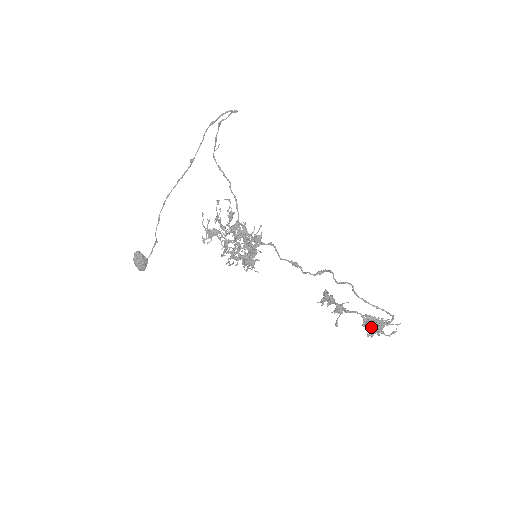
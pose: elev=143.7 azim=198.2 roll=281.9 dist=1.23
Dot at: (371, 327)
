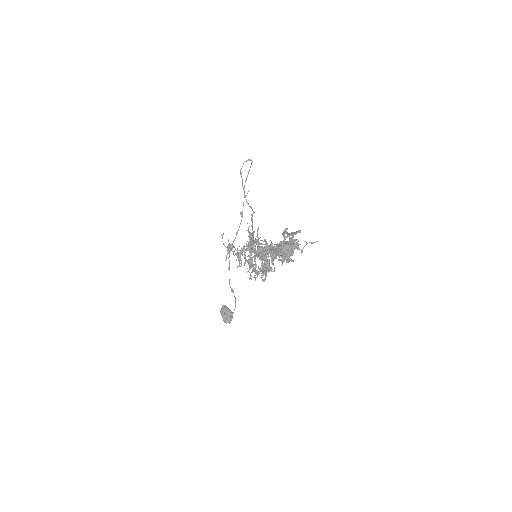
Dot at: (278, 249)
